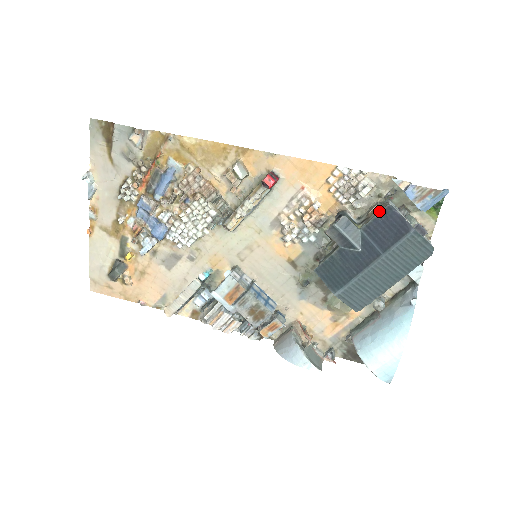
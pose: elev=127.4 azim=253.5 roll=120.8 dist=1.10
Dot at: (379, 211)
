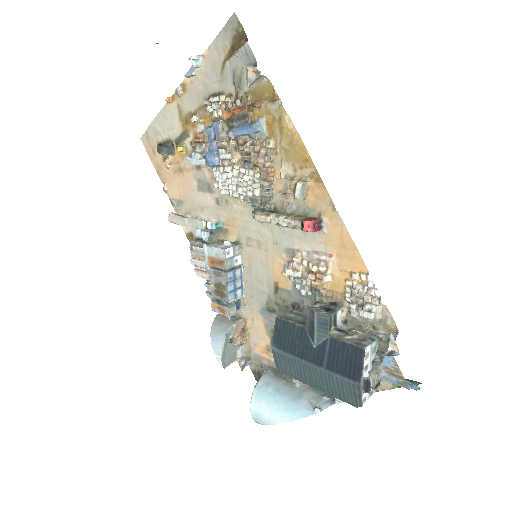
Dot at: (355, 342)
